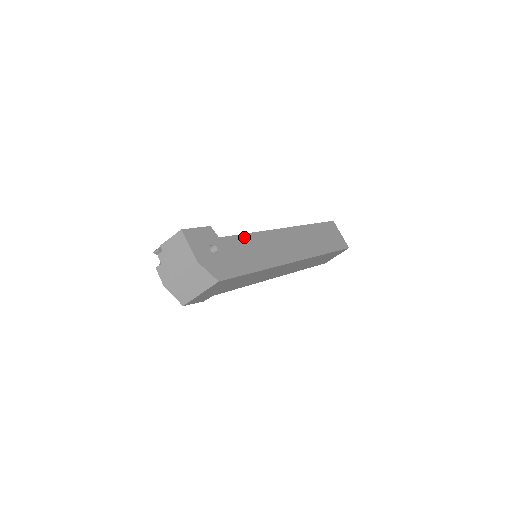
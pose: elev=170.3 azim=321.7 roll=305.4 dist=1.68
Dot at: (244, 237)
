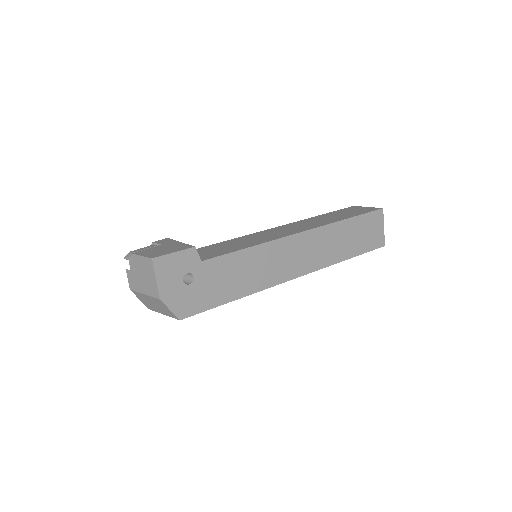
Dot at: (238, 255)
